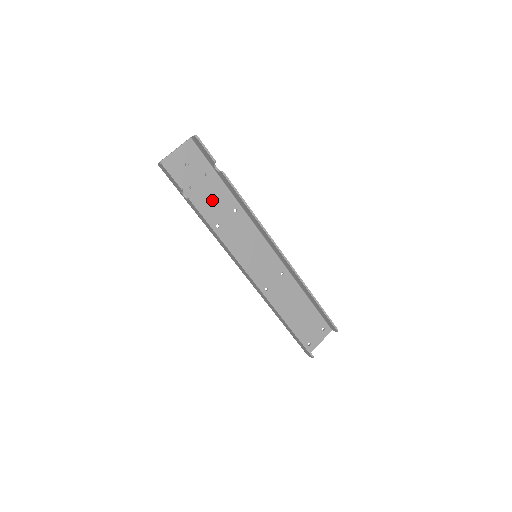
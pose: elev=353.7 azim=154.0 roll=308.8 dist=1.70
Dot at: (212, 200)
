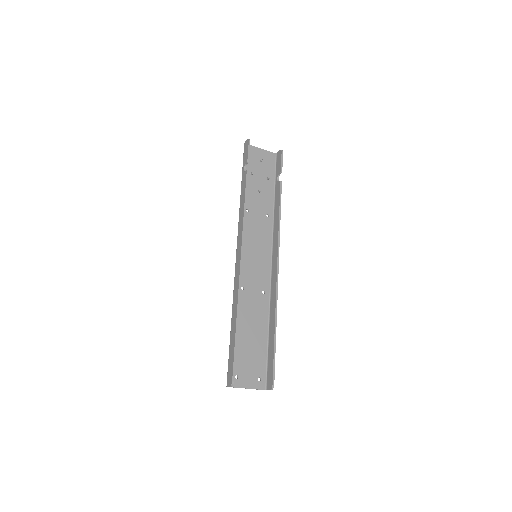
Dot at: (258, 194)
